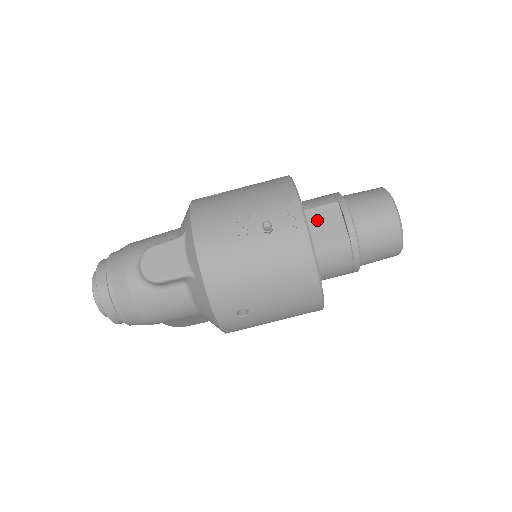
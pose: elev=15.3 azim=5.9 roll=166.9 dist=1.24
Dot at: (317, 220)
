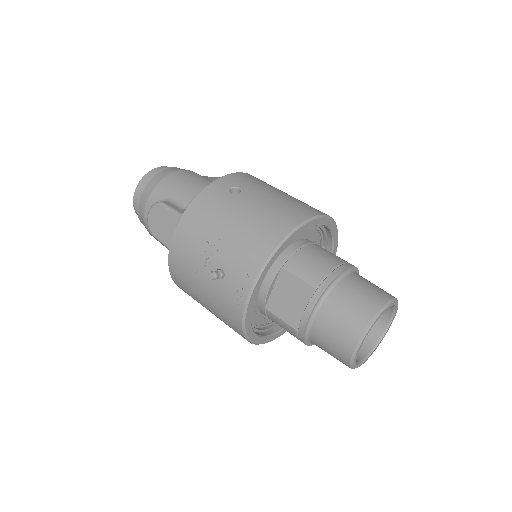
Dot at: (288, 288)
